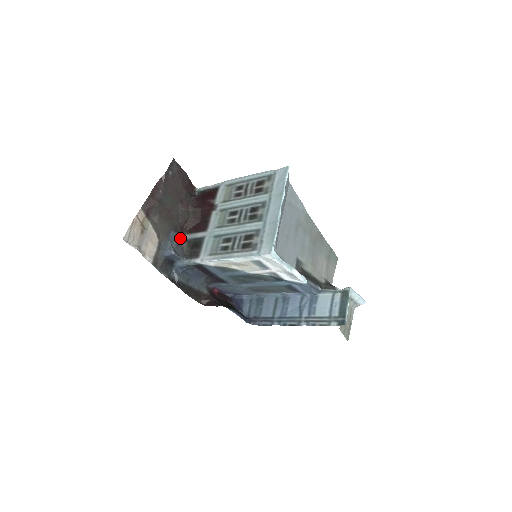
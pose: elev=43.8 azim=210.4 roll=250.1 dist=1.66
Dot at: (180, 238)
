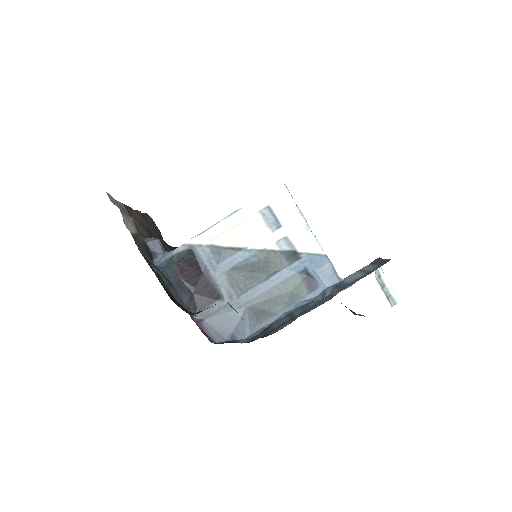
Dot at: occluded
